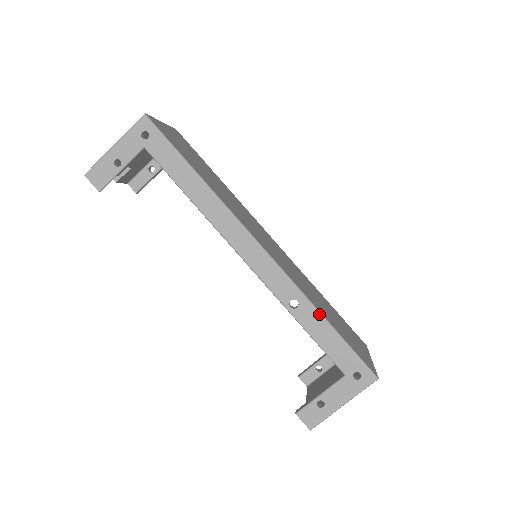
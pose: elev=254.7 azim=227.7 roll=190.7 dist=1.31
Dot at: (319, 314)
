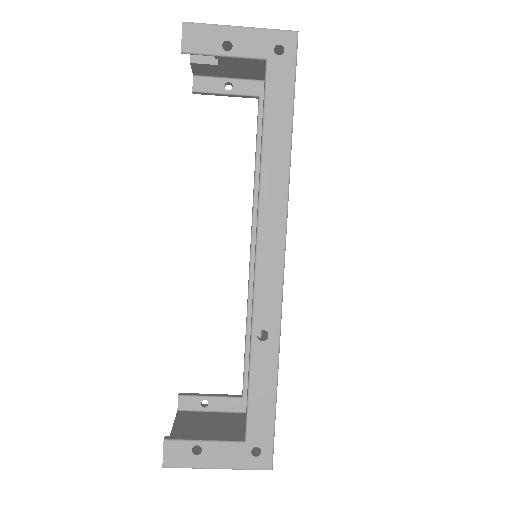
Dot at: (276, 365)
